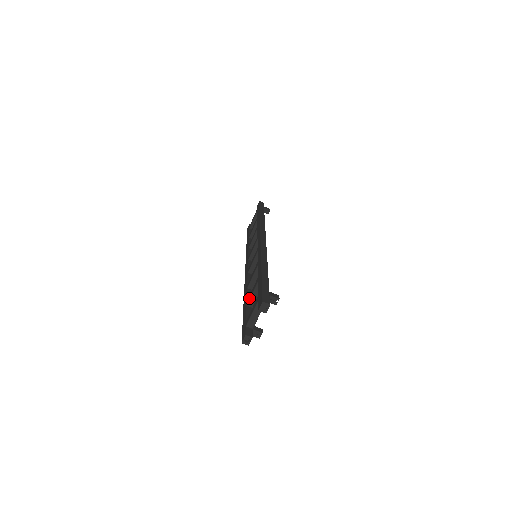
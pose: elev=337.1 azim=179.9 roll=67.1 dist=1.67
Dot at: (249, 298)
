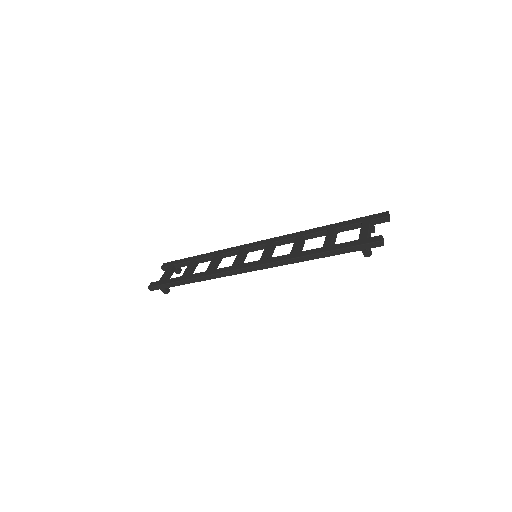
Dot at: (330, 240)
